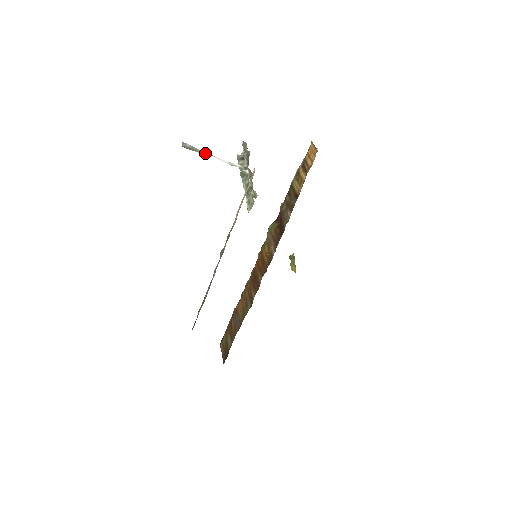
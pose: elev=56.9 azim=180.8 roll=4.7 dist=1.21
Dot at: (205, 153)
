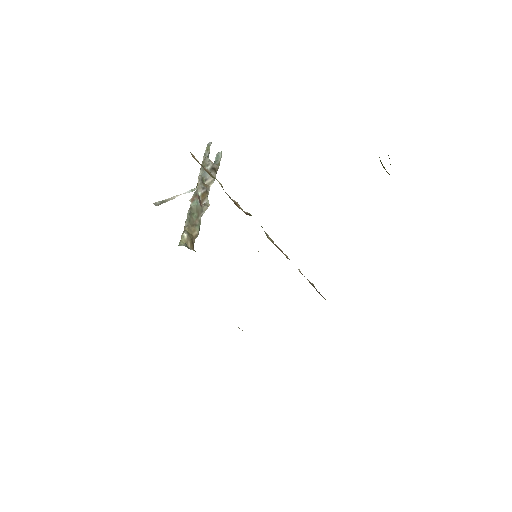
Dot at: (172, 198)
